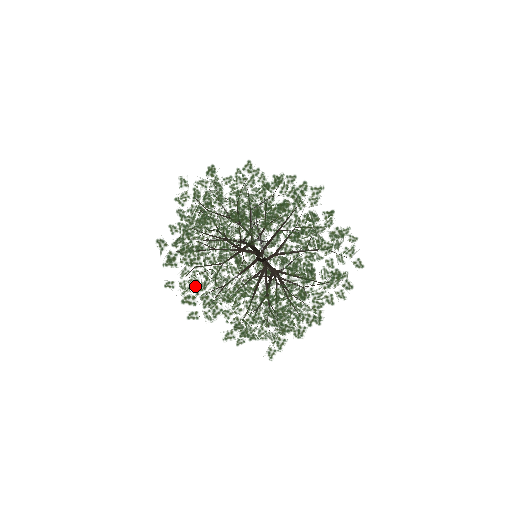
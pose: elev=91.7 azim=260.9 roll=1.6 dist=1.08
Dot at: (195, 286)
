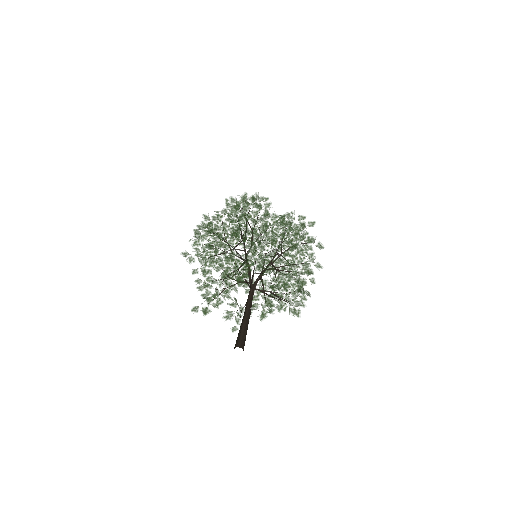
Dot at: (226, 317)
